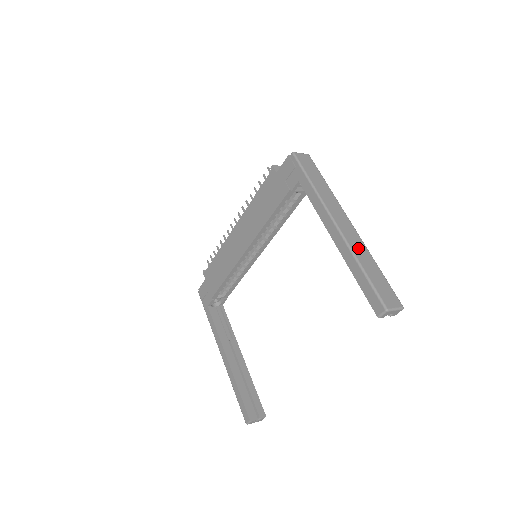
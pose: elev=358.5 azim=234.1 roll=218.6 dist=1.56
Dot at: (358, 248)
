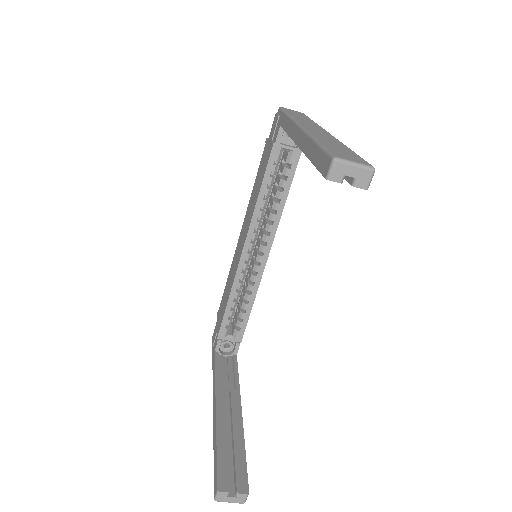
Dot at: (323, 137)
